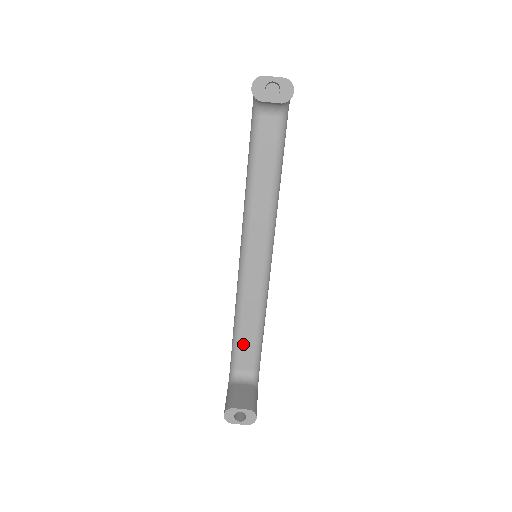
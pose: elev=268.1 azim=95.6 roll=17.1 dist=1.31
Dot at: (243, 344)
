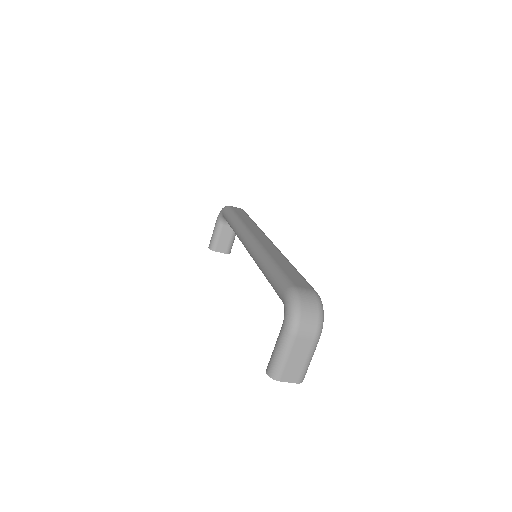
Dot at: occluded
